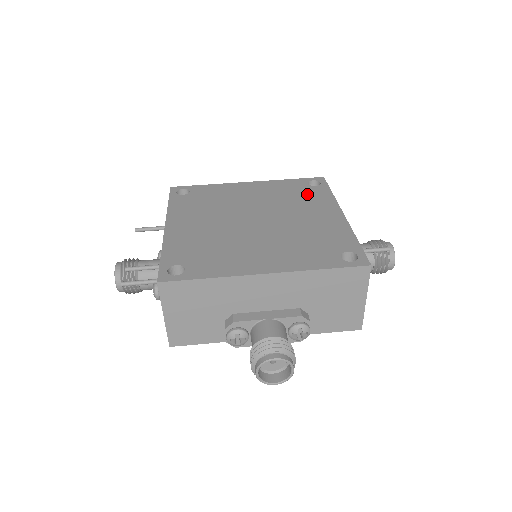
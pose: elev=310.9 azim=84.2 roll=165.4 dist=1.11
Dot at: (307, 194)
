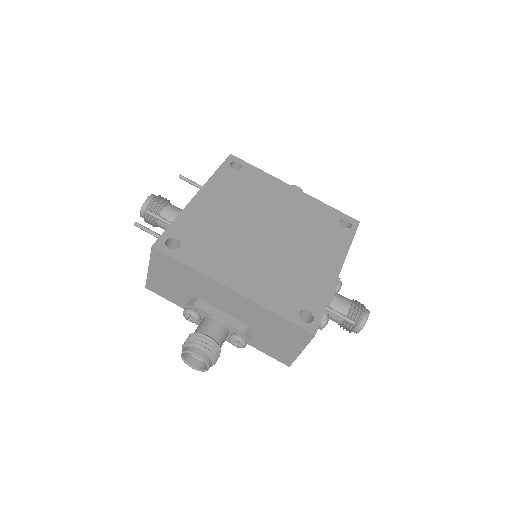
Dot at: (330, 232)
